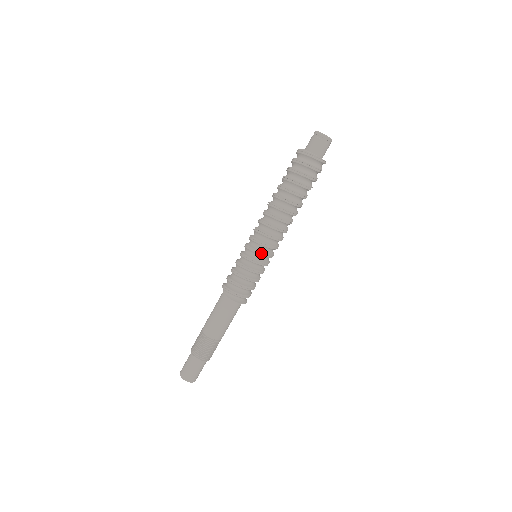
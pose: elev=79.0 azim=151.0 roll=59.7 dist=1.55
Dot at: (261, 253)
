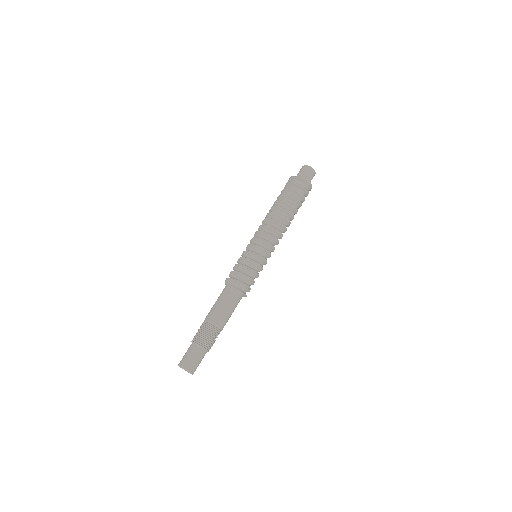
Dot at: (267, 252)
